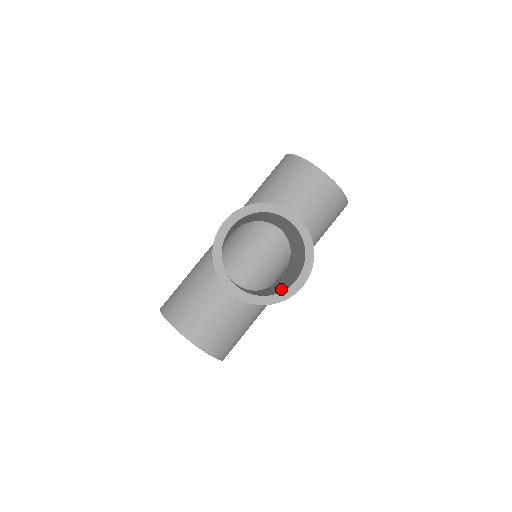
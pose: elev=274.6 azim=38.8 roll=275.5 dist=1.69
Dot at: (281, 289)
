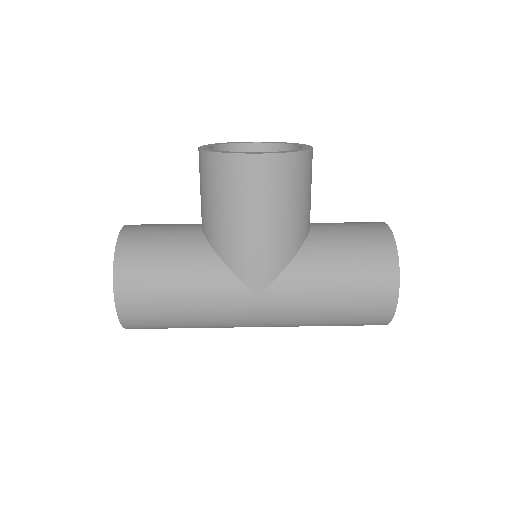
Dot at: occluded
